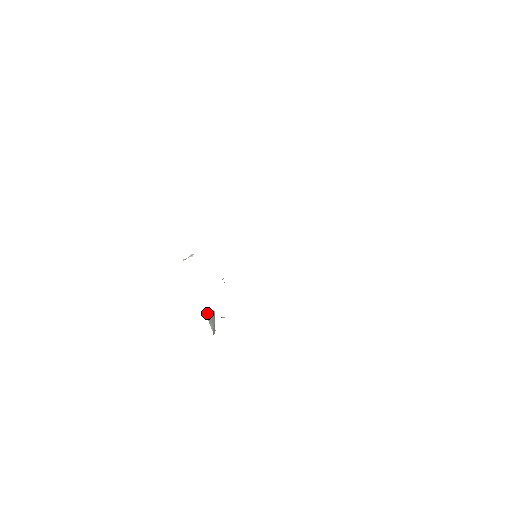
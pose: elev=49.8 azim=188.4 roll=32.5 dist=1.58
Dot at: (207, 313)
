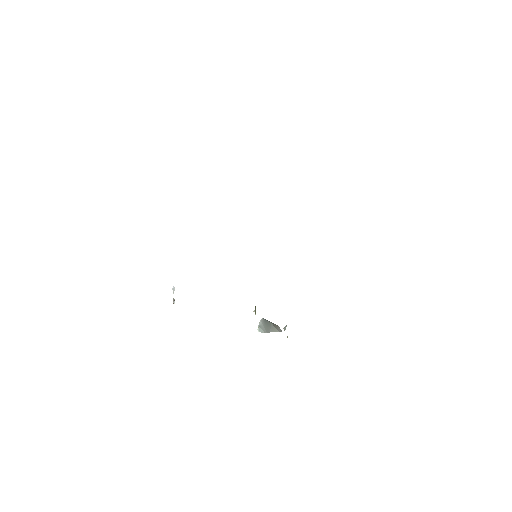
Dot at: (260, 330)
